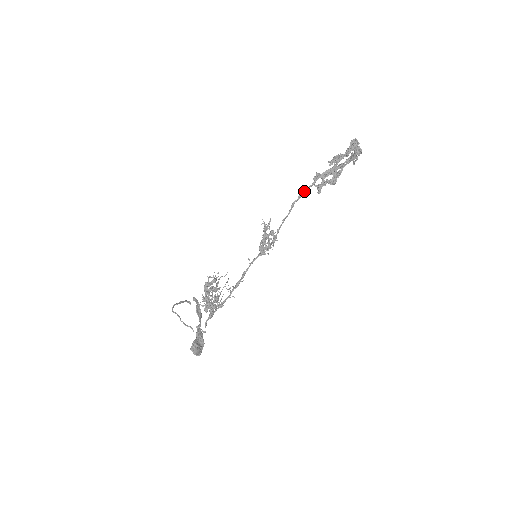
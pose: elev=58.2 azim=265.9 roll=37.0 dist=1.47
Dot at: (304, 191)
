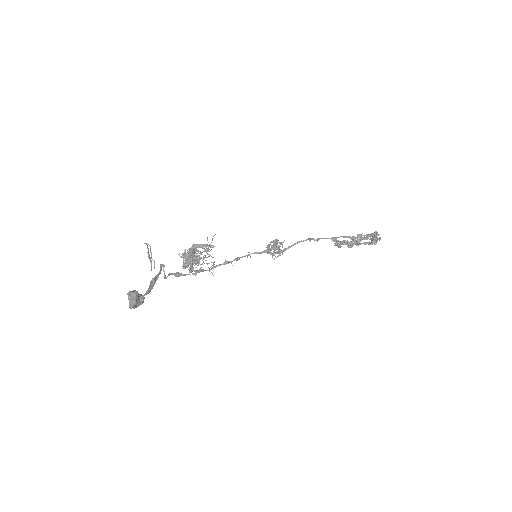
Dot at: (324, 238)
